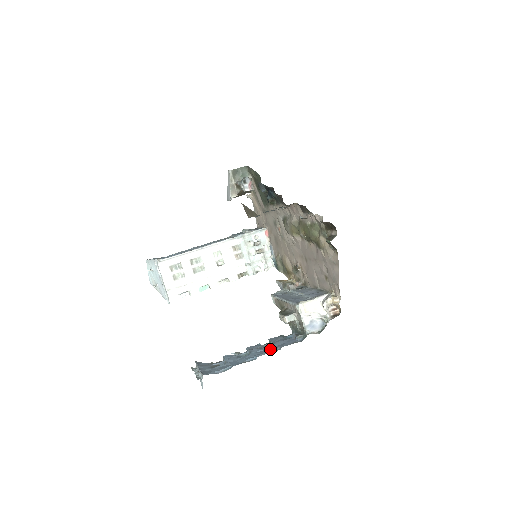
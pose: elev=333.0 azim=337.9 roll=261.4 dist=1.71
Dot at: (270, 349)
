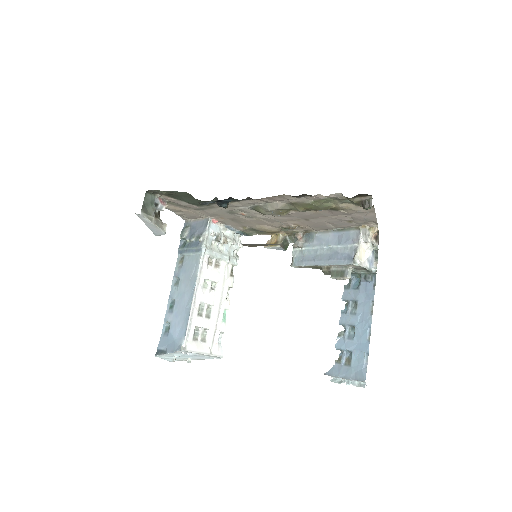
Dot at: (366, 309)
